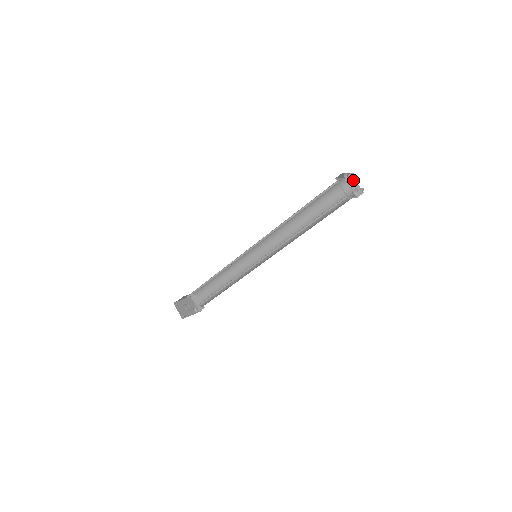
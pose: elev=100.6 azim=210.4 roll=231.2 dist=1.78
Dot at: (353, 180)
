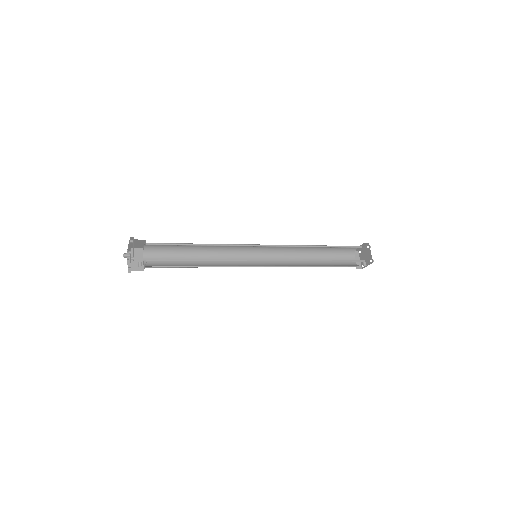
Dot at: (358, 256)
